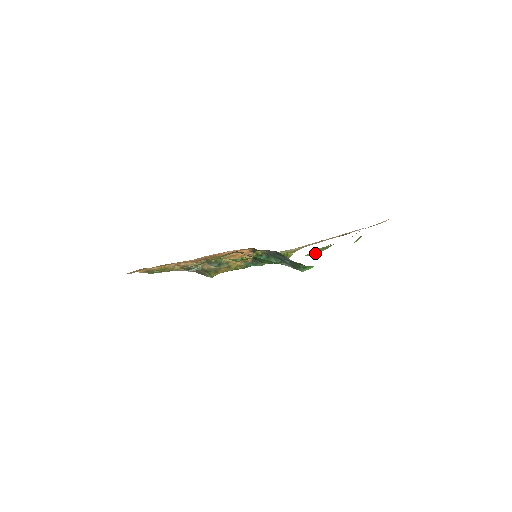
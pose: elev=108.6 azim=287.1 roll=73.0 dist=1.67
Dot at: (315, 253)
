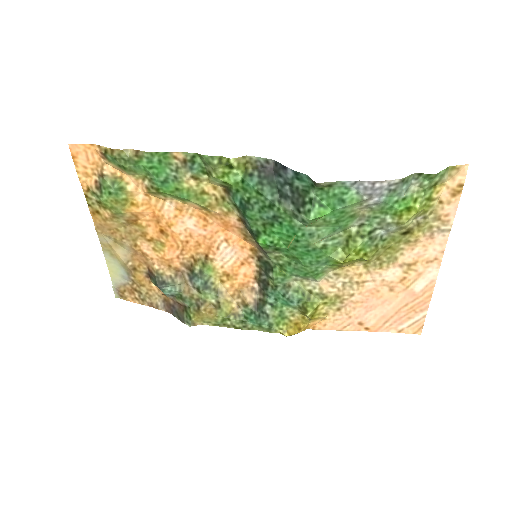
Dot at: (346, 256)
